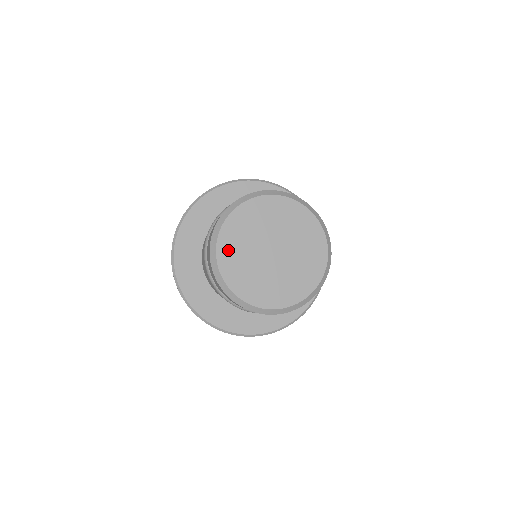
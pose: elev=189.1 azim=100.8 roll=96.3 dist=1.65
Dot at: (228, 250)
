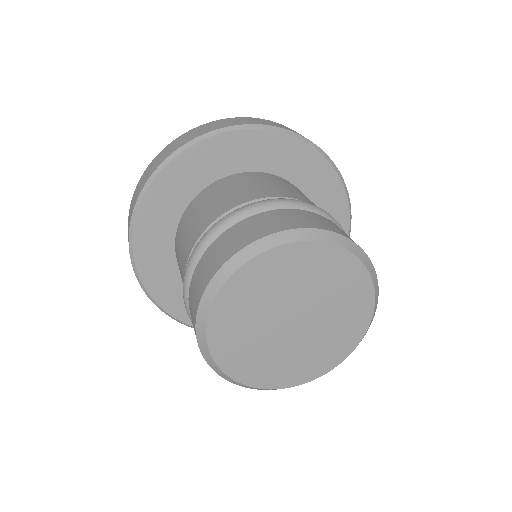
Dot at: (226, 339)
